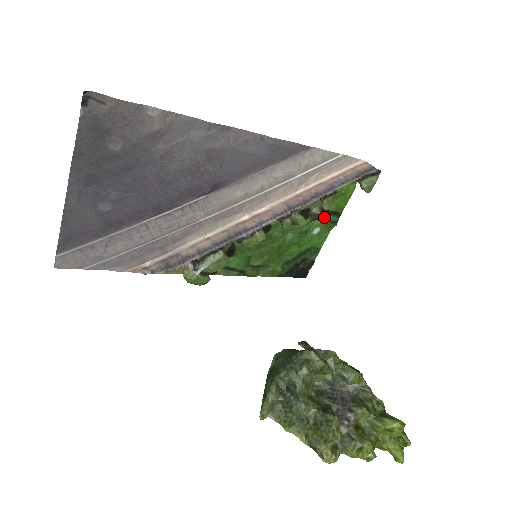
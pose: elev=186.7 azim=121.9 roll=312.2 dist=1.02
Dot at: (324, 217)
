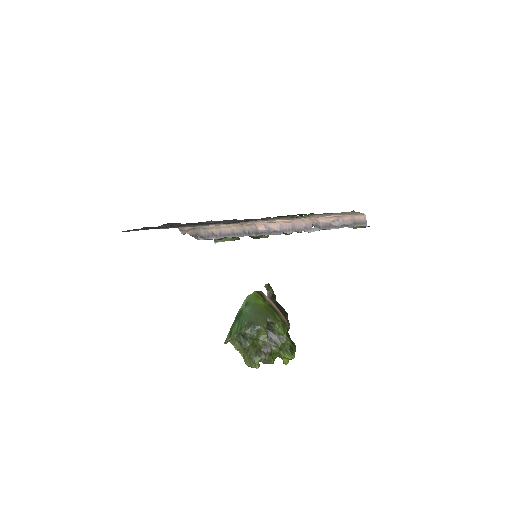
Dot at: occluded
